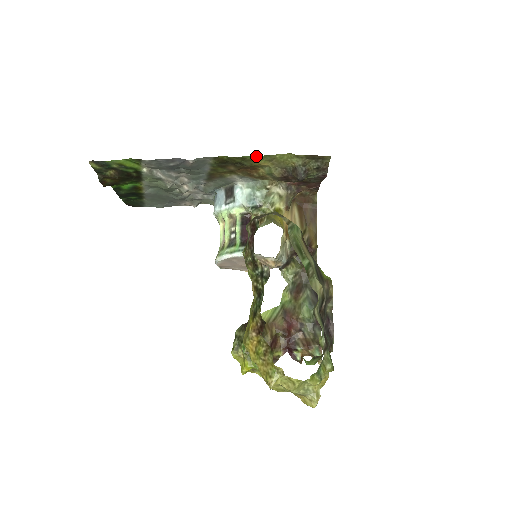
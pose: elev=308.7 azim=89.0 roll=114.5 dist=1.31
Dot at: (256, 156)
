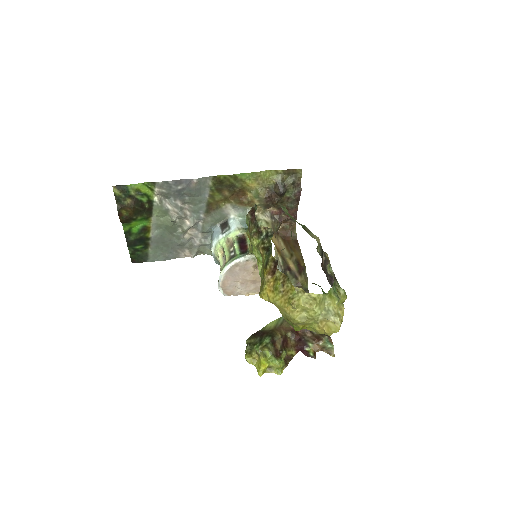
Dot at: (245, 174)
